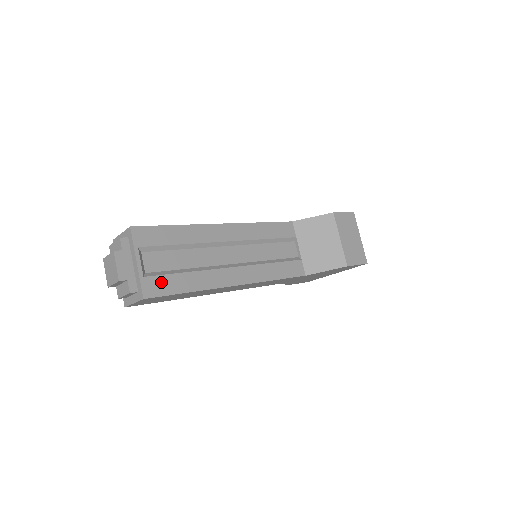
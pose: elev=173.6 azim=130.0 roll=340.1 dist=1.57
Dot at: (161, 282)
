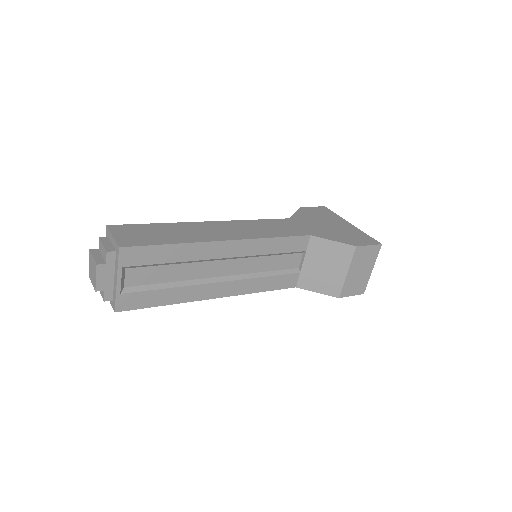
Dot at: (137, 298)
